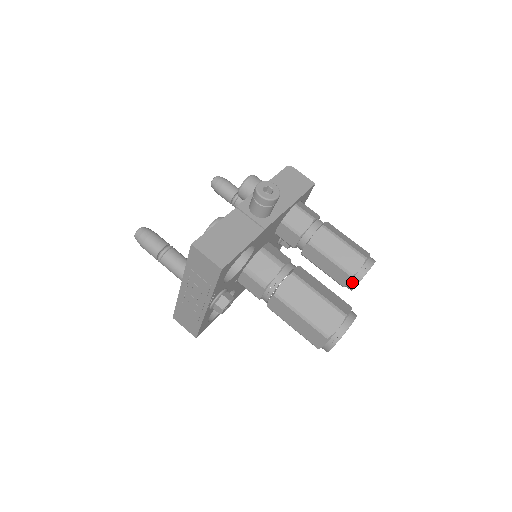
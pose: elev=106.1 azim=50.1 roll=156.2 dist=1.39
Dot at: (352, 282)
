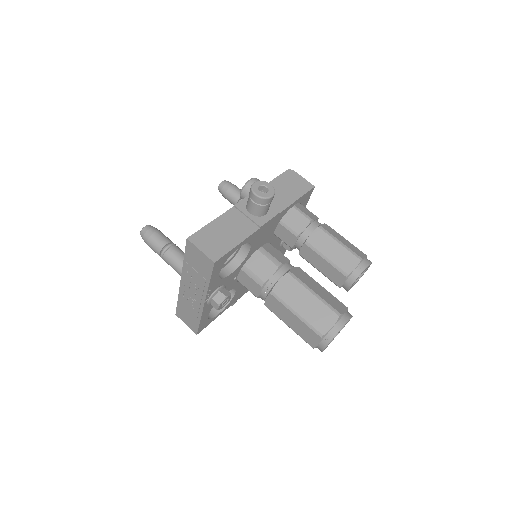
Dot at: (347, 282)
